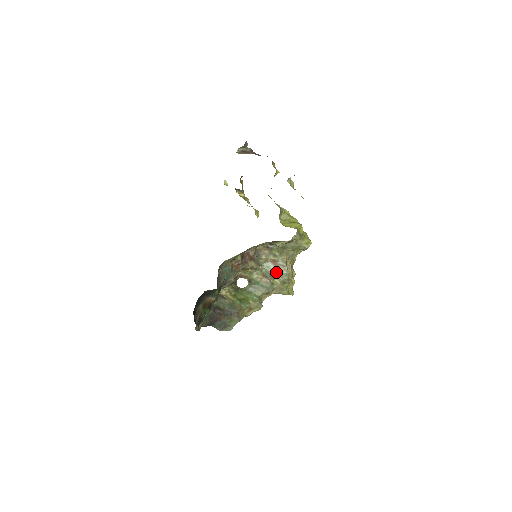
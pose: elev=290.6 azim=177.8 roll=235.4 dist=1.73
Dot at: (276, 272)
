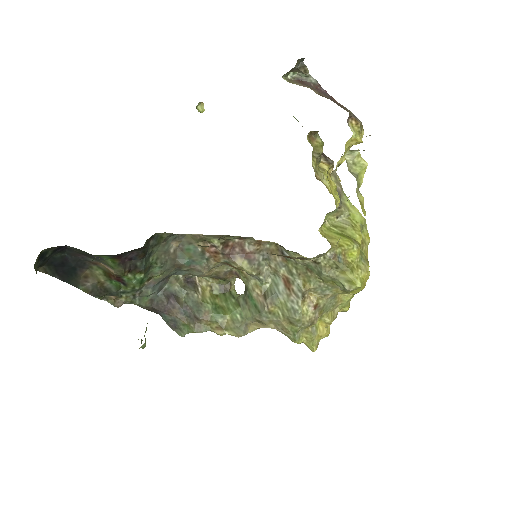
Dot at: (283, 298)
